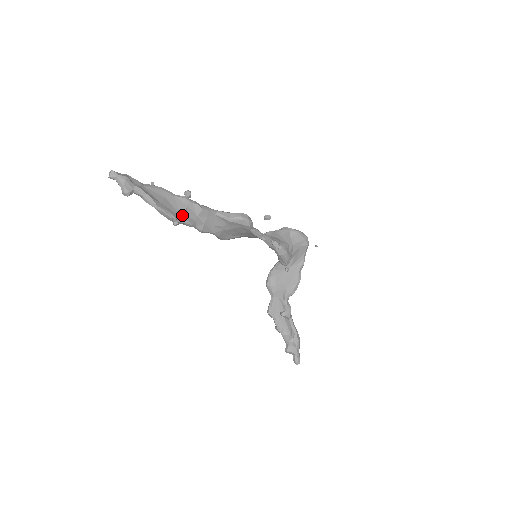
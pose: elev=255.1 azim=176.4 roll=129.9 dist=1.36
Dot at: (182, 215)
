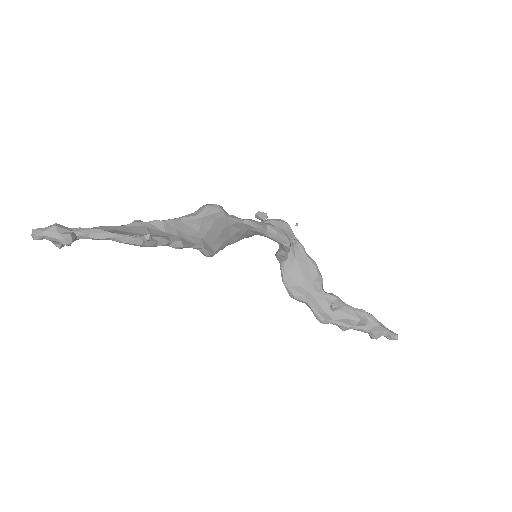
Dot at: occluded
